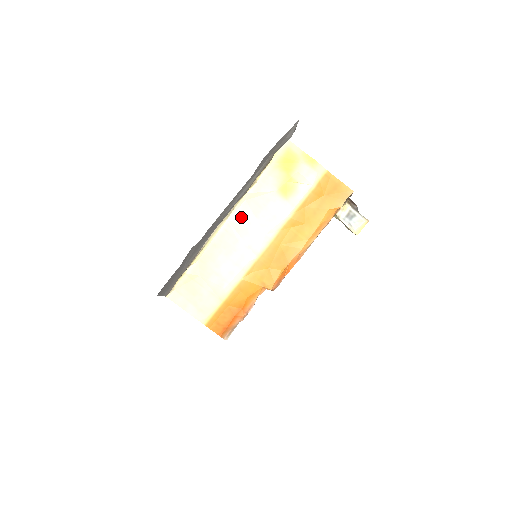
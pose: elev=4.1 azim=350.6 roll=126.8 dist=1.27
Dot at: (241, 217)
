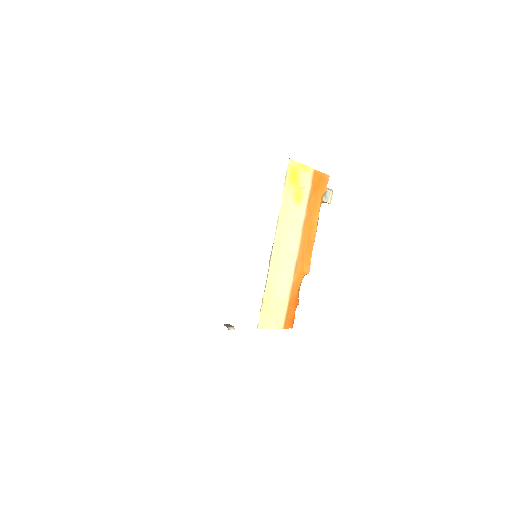
Dot at: (281, 235)
